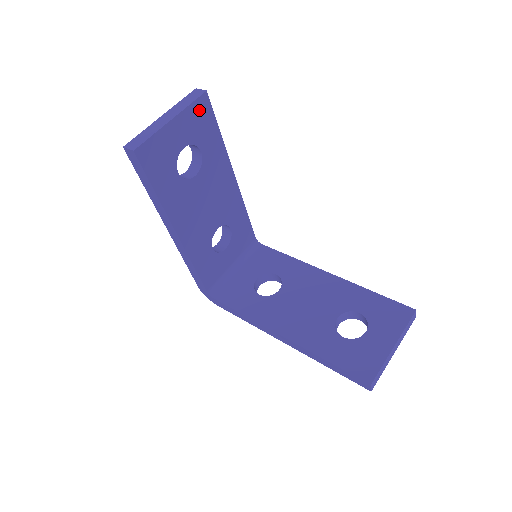
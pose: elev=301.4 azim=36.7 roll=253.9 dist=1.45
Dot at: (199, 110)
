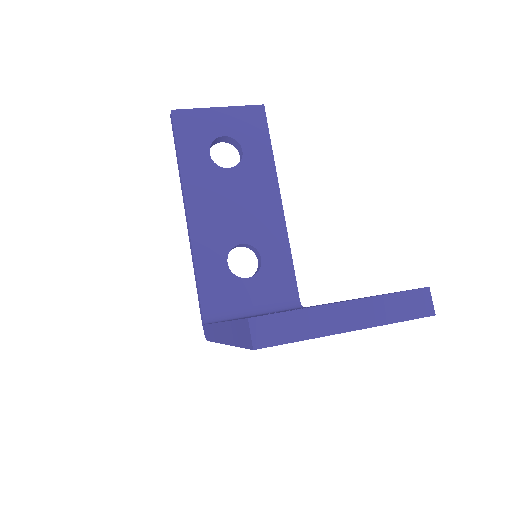
Dot at: (251, 115)
